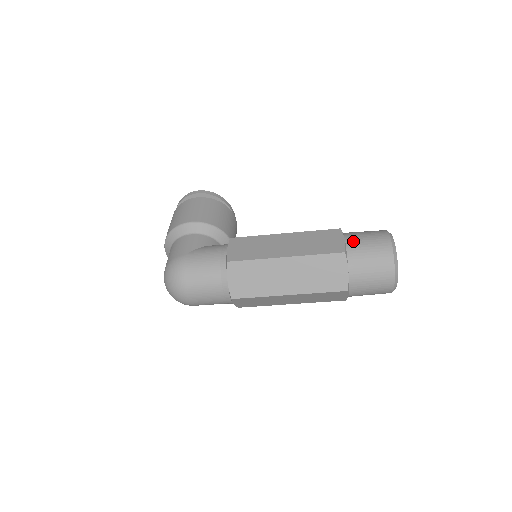
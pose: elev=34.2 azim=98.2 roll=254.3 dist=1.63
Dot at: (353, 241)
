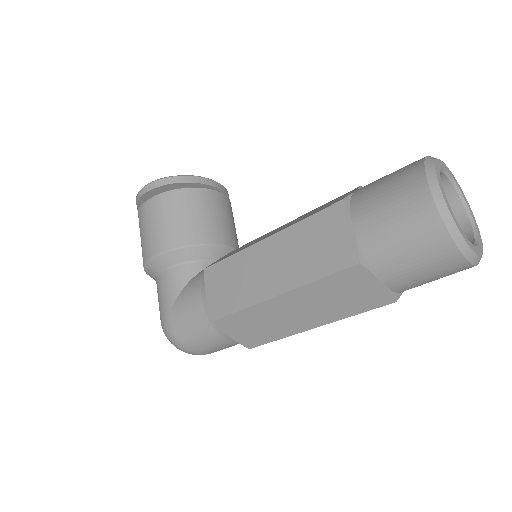
Dot at: (367, 229)
